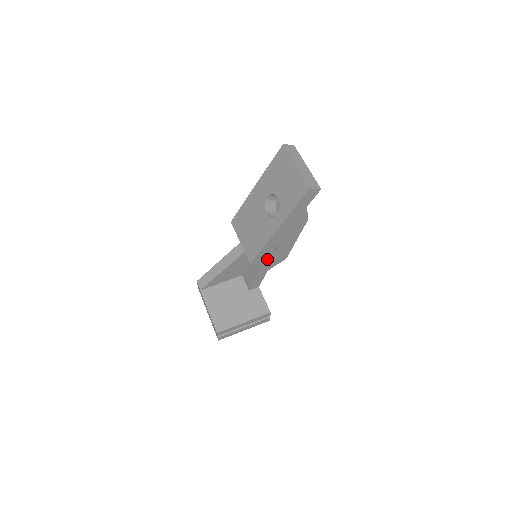
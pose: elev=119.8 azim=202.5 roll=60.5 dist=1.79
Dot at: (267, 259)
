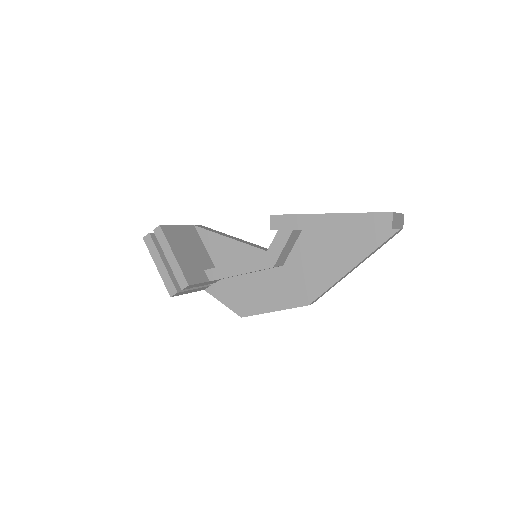
Dot at: (260, 261)
